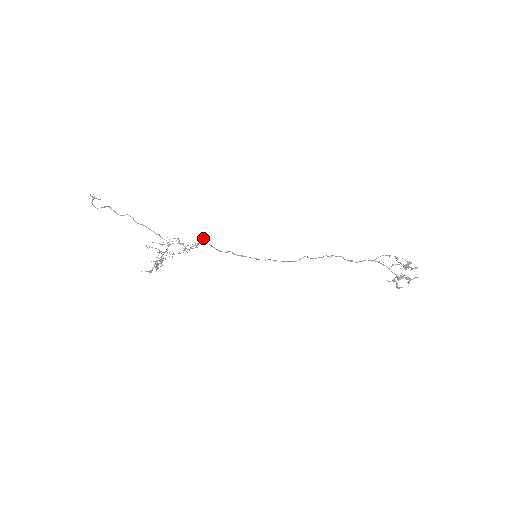
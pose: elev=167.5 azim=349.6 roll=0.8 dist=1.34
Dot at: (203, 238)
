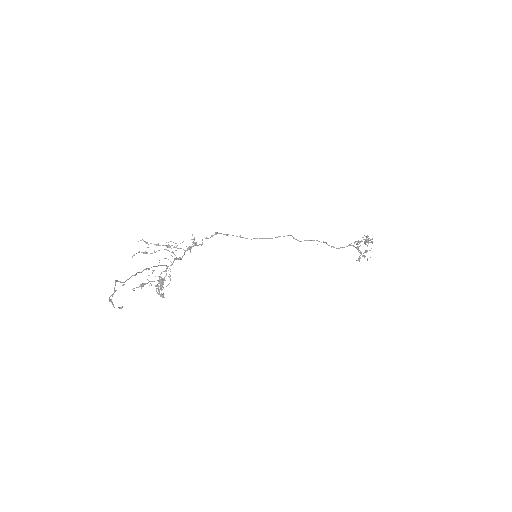
Dot at: (194, 238)
